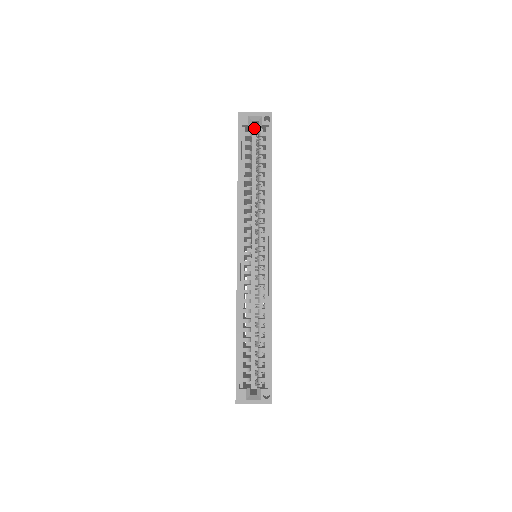
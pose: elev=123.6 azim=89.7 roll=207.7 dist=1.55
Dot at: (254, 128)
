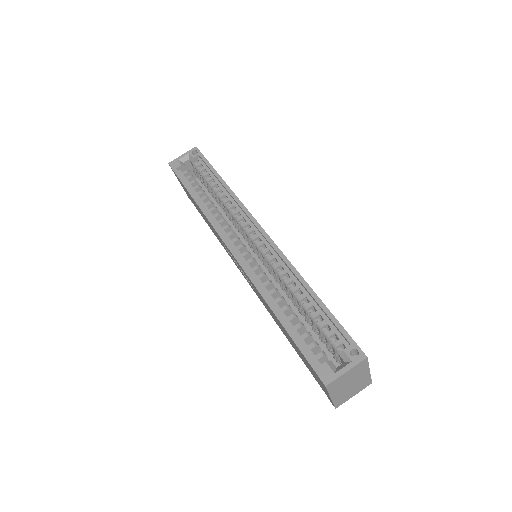
Dot at: occluded
